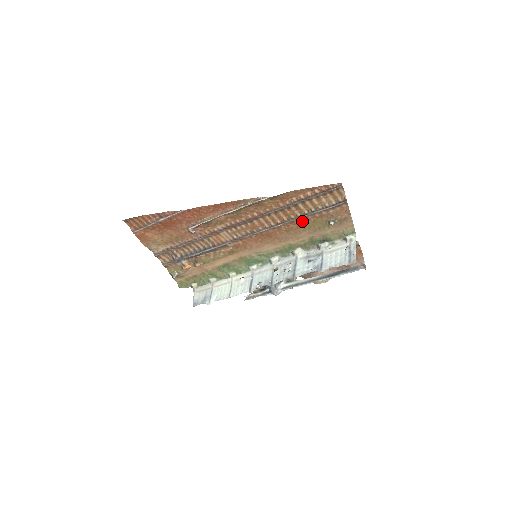
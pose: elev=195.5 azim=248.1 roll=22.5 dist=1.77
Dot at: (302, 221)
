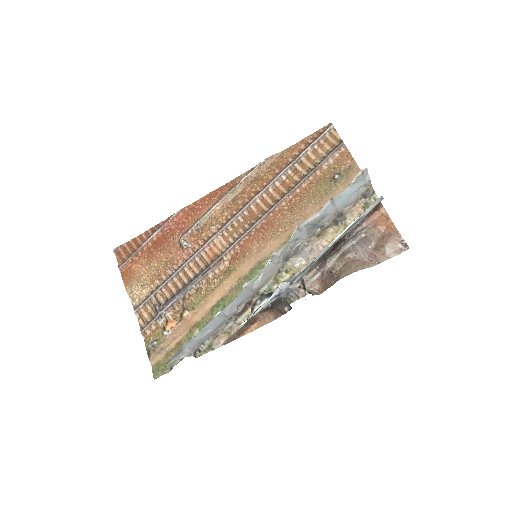
Dot at: (304, 188)
